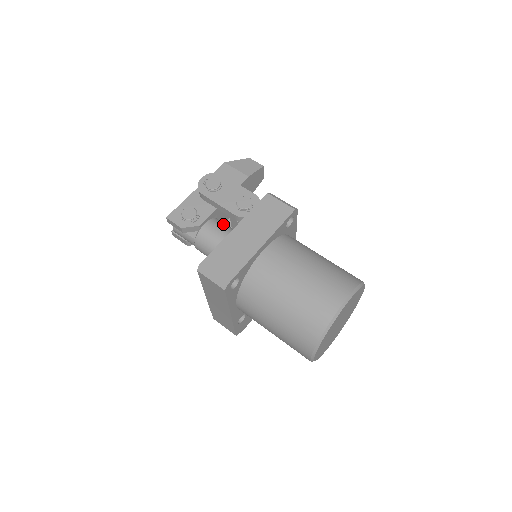
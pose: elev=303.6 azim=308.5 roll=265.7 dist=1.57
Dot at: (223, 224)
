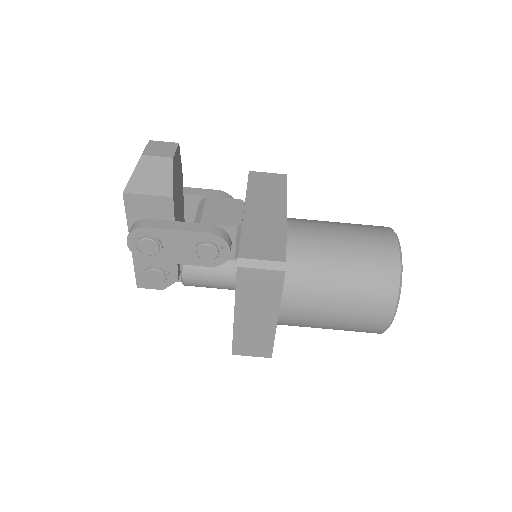
Dot at: occluded
